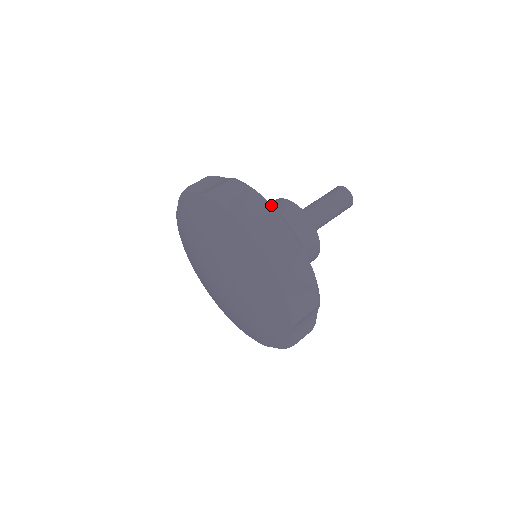
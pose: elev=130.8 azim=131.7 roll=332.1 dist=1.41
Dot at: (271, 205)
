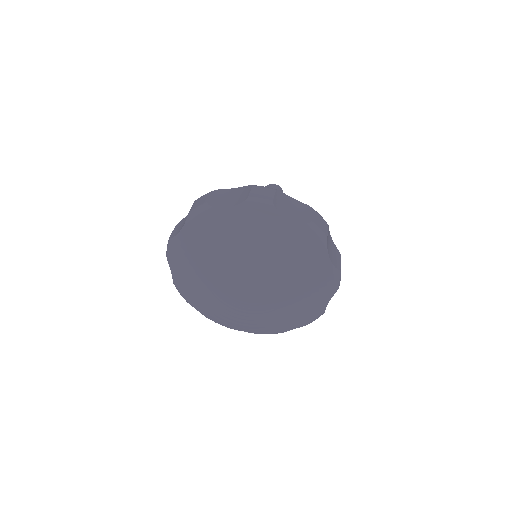
Dot at: occluded
